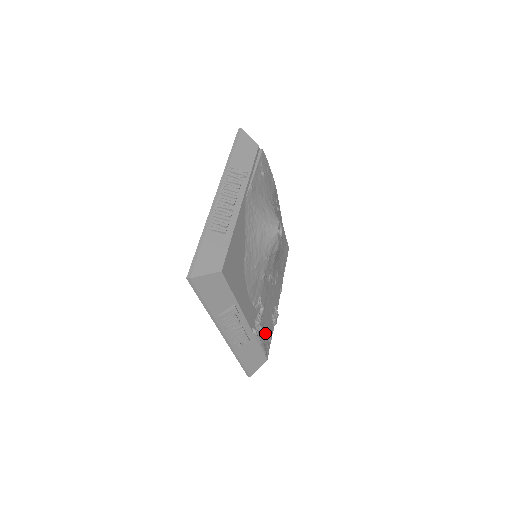
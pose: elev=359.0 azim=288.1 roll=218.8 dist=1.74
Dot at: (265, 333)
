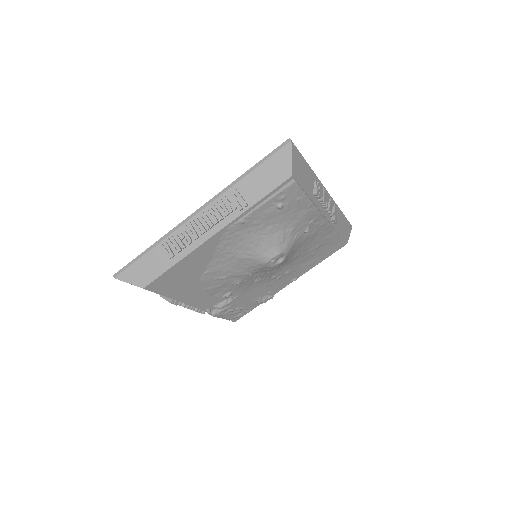
Dot at: (232, 311)
